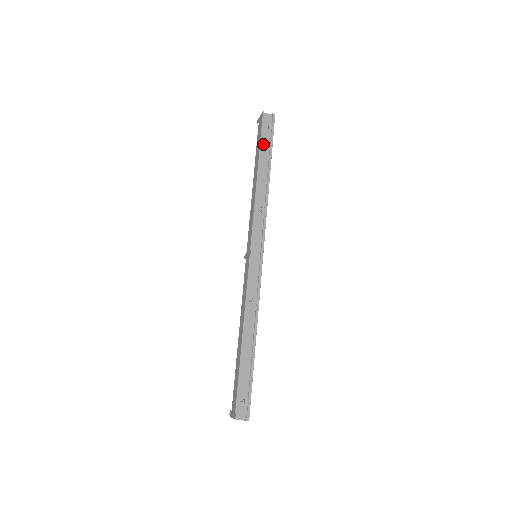
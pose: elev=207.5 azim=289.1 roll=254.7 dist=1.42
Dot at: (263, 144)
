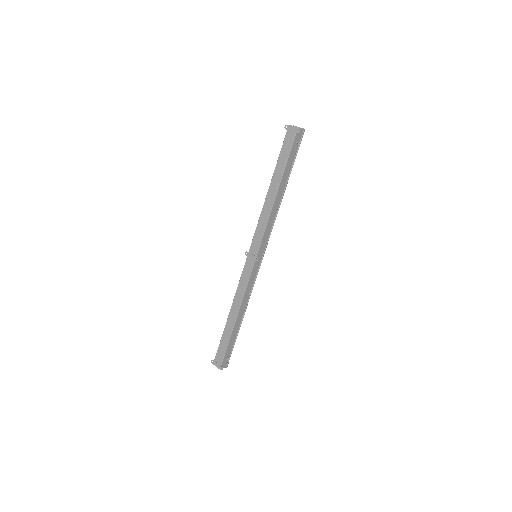
Dot at: (289, 161)
